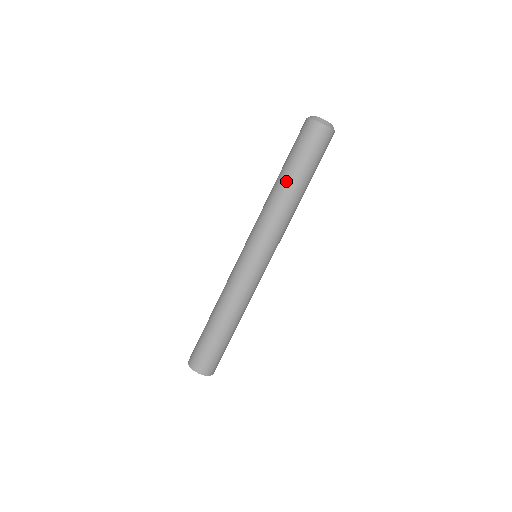
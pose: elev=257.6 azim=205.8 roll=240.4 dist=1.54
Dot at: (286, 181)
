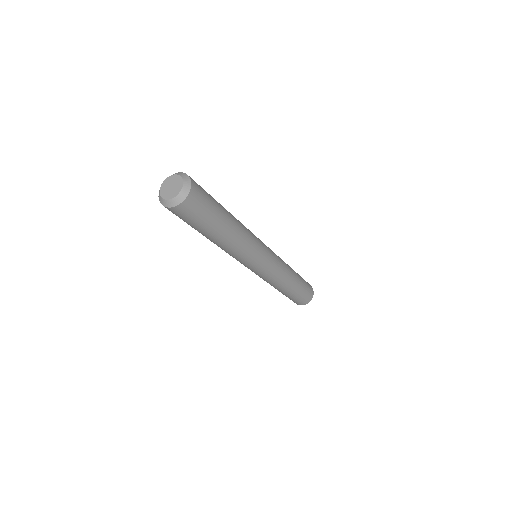
Dot at: (212, 239)
